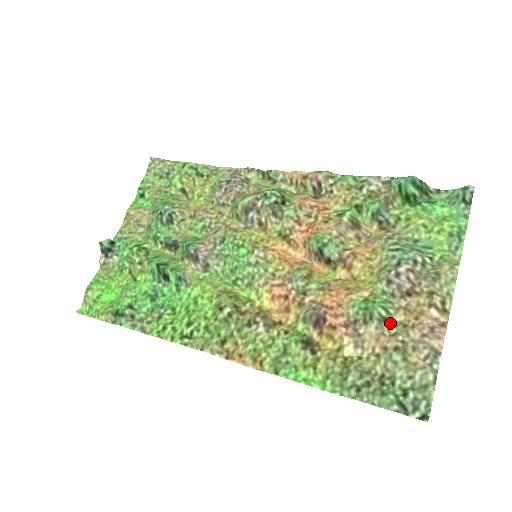
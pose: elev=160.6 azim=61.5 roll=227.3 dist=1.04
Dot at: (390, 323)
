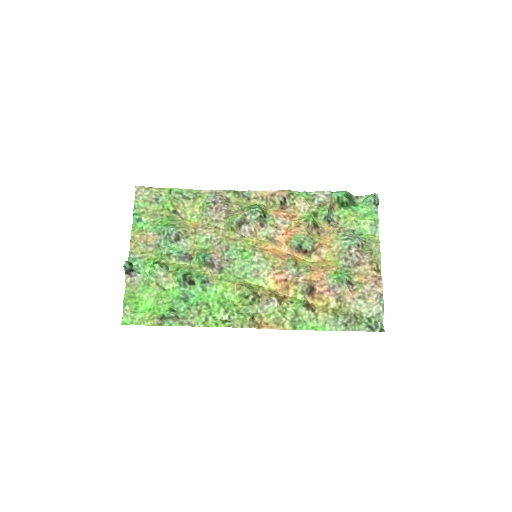
Dot at: (352, 283)
